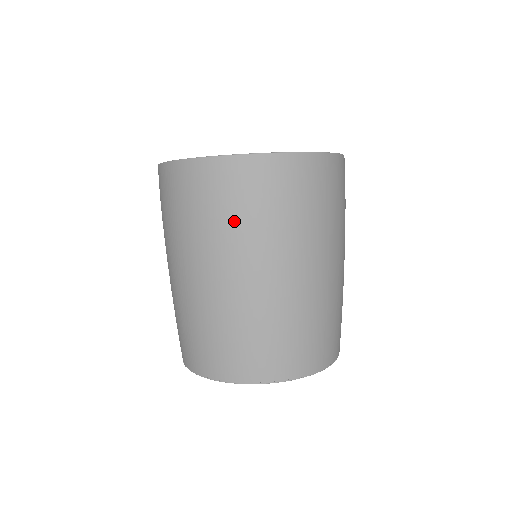
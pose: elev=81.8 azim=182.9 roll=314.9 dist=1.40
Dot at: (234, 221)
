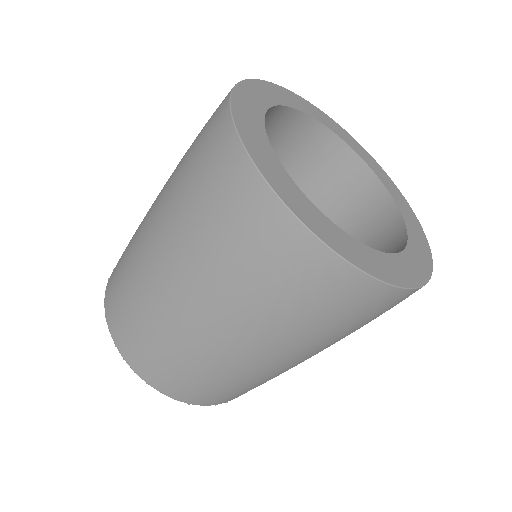
Dot at: (353, 331)
